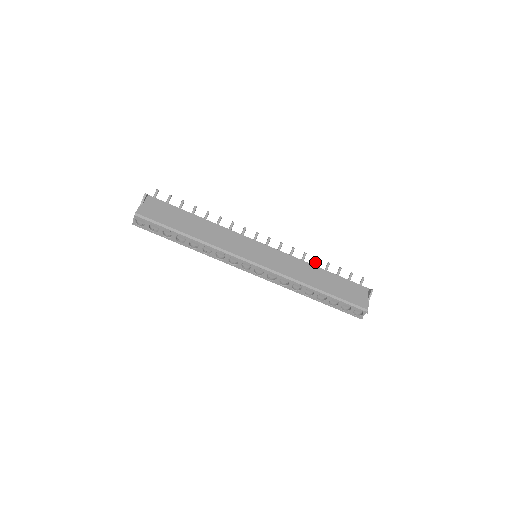
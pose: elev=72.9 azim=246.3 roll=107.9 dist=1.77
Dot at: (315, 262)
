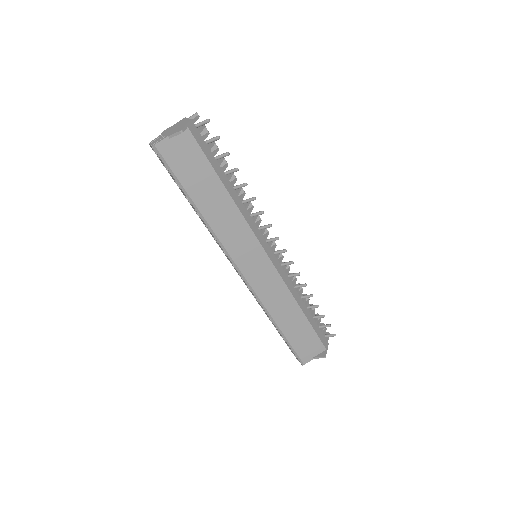
Dot at: (307, 297)
